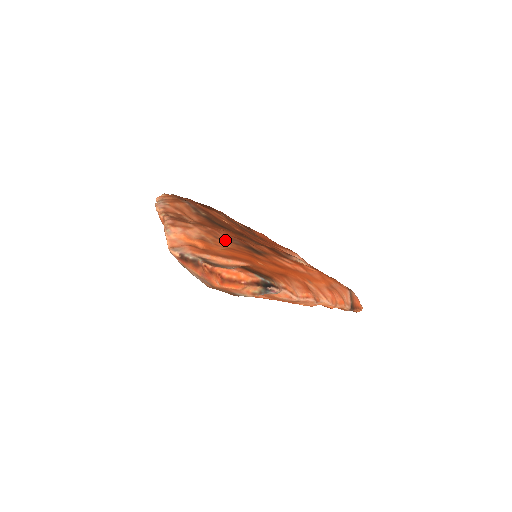
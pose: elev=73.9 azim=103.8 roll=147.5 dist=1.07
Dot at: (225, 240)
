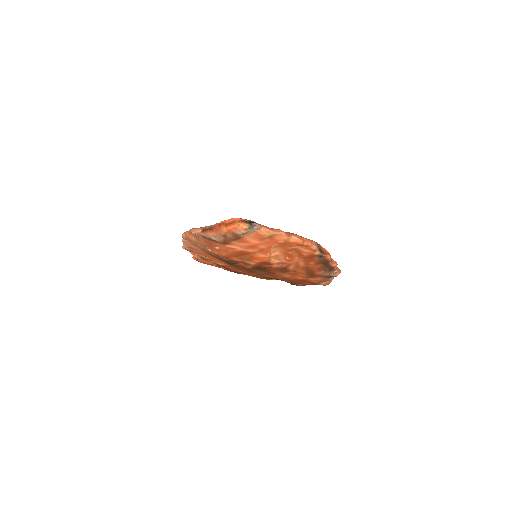
Dot at: occluded
